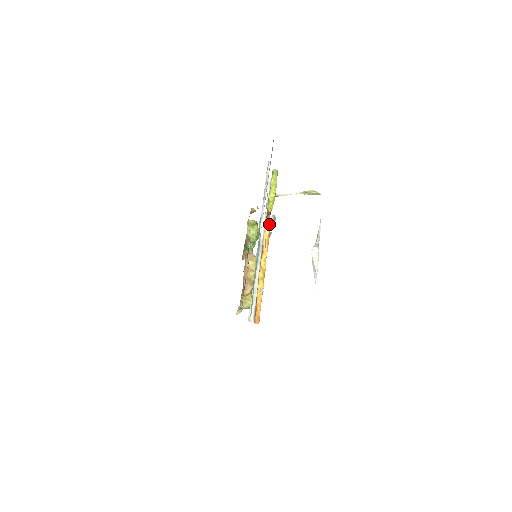
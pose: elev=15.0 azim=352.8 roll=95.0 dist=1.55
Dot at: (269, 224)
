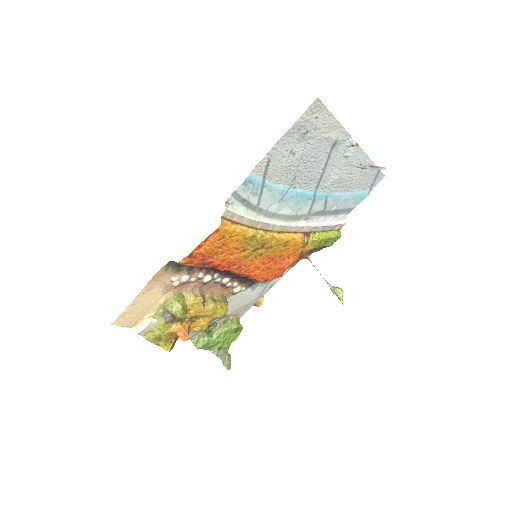
Dot at: (301, 238)
